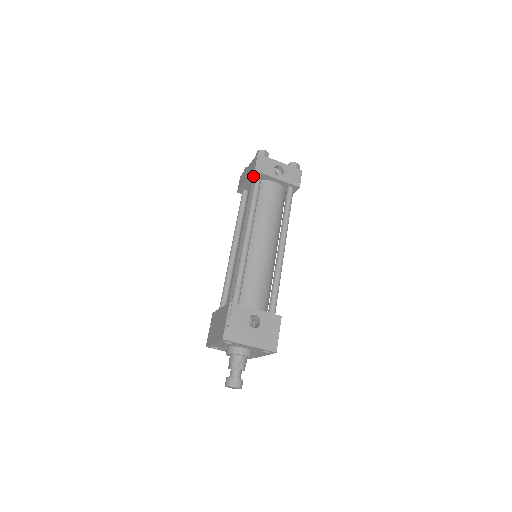
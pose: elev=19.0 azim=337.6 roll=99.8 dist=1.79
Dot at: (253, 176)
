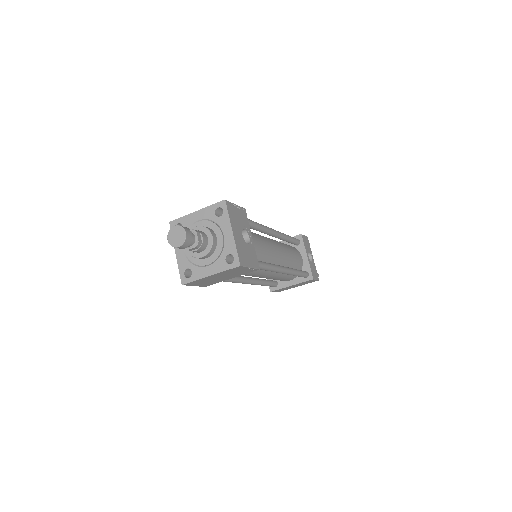
Dot at: occluded
